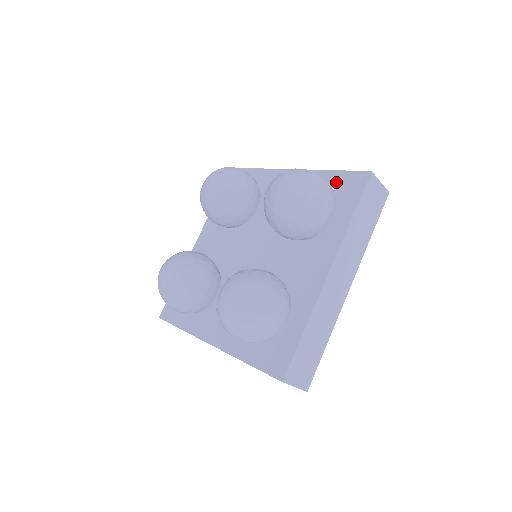
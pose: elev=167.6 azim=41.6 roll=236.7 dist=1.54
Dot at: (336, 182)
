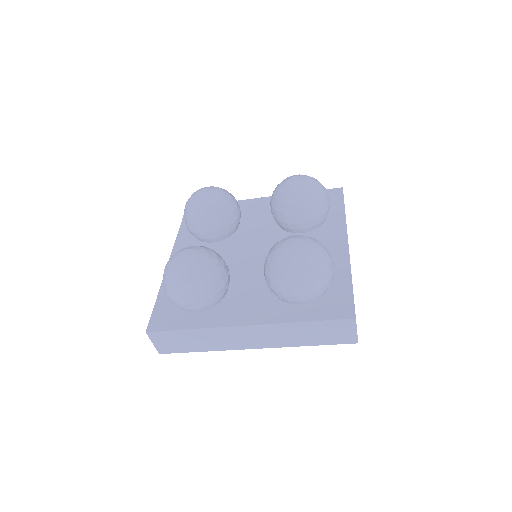
Dot at: (339, 291)
